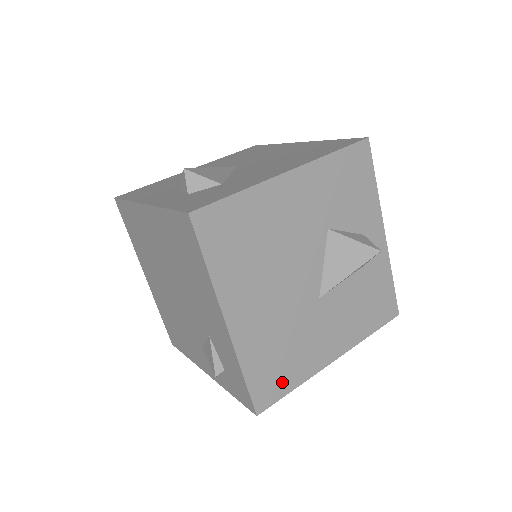
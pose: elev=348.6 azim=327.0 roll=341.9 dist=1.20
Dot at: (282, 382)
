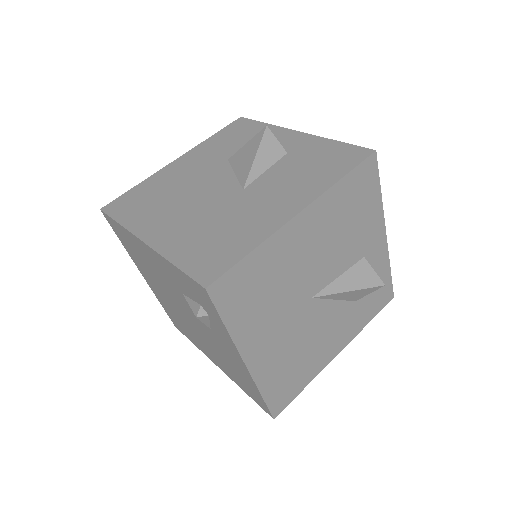
Dot at: (228, 253)
